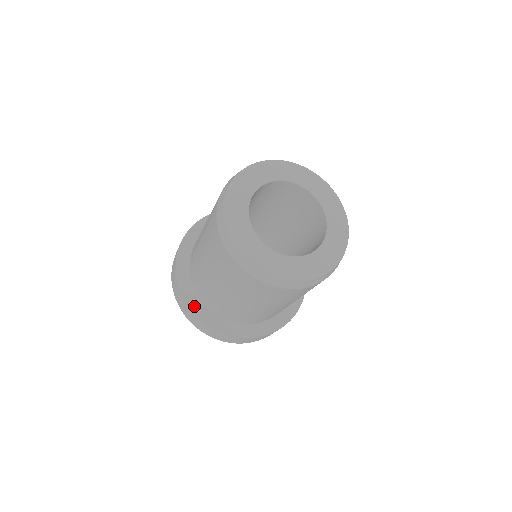
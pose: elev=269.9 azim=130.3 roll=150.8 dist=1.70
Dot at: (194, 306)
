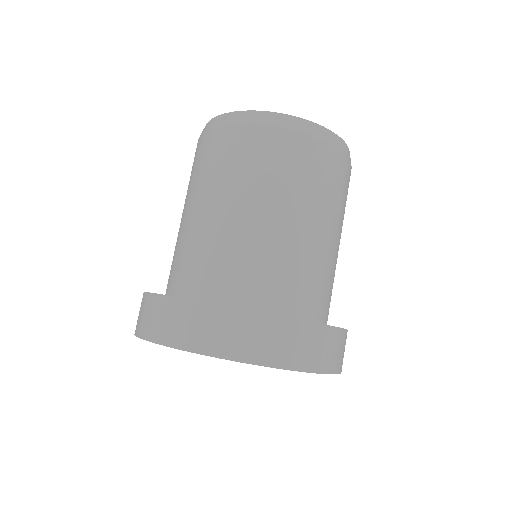
Dot at: (215, 304)
